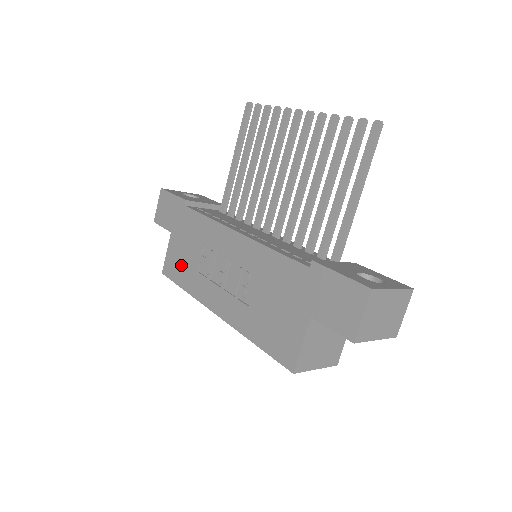
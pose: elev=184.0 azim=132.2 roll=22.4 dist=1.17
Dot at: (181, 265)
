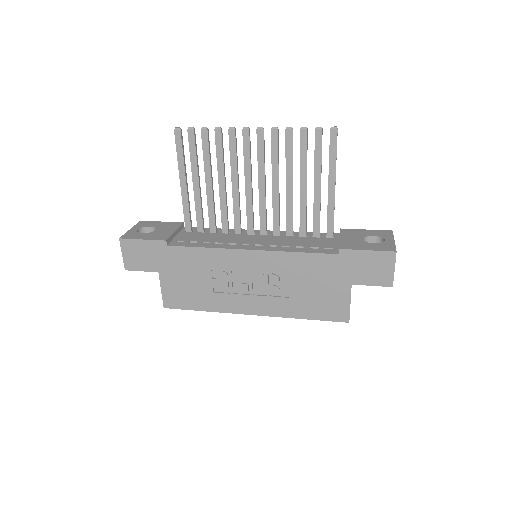
Dot at: (189, 294)
